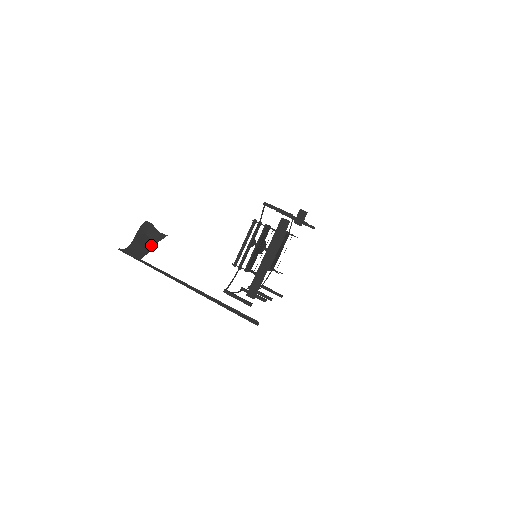
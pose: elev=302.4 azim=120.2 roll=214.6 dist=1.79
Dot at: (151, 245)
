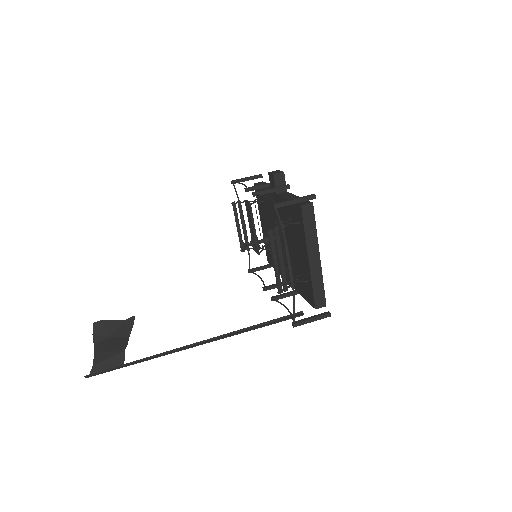
Dot at: (124, 341)
